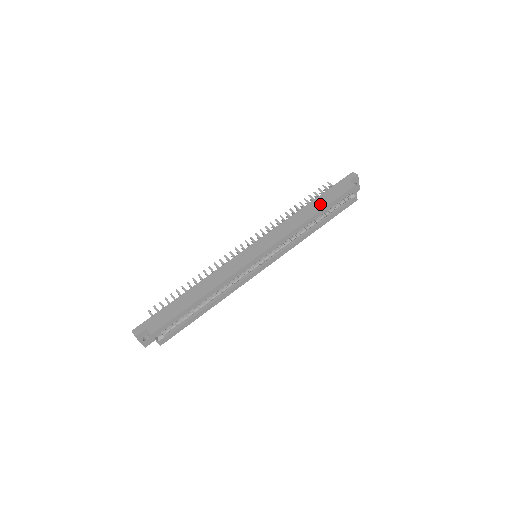
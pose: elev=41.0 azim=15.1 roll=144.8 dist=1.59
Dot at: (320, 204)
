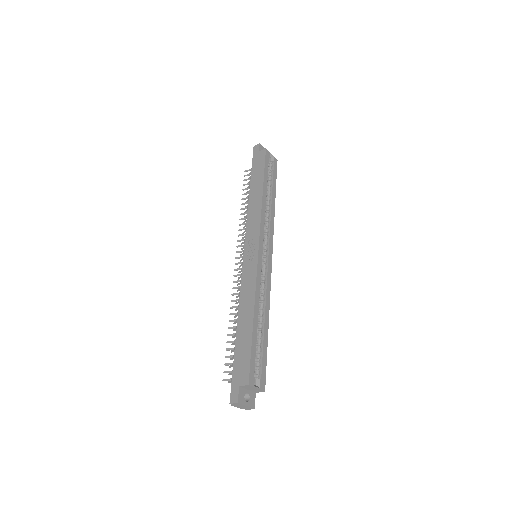
Dot at: (258, 181)
